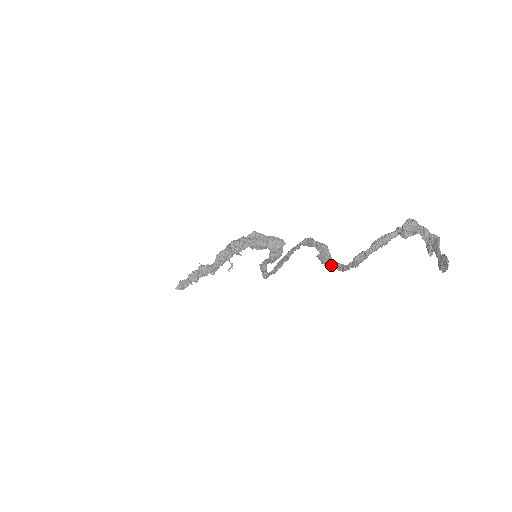
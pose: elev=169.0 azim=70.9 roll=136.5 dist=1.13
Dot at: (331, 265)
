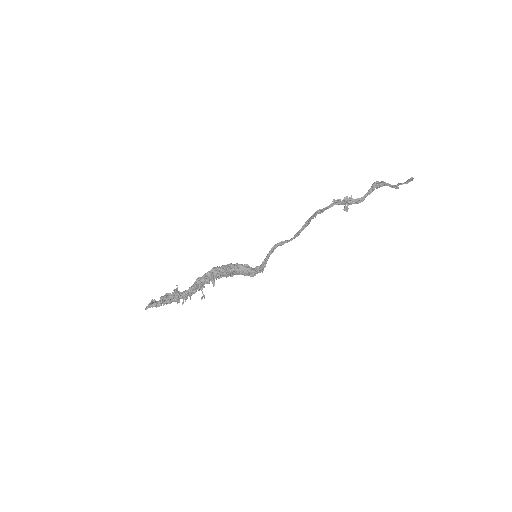
Dot at: (355, 199)
